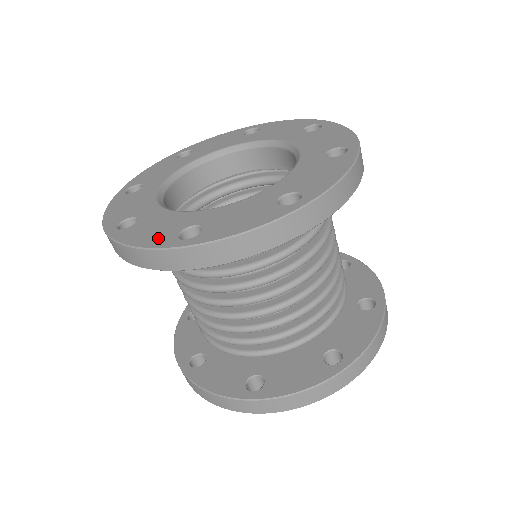
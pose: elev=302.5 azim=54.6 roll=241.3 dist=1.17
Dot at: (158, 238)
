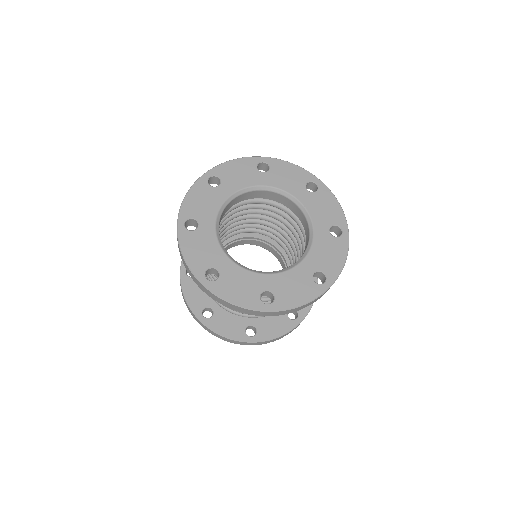
Dot at: (247, 299)
